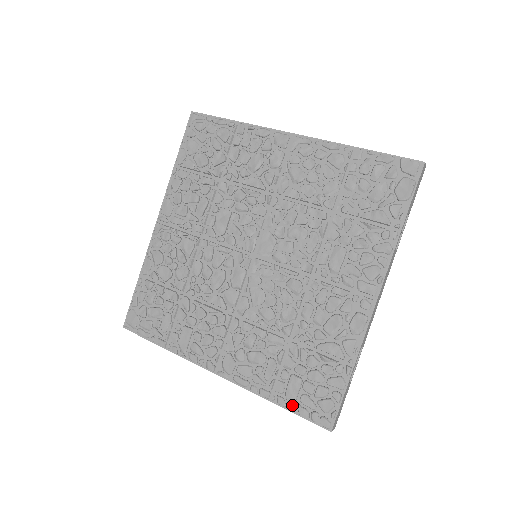
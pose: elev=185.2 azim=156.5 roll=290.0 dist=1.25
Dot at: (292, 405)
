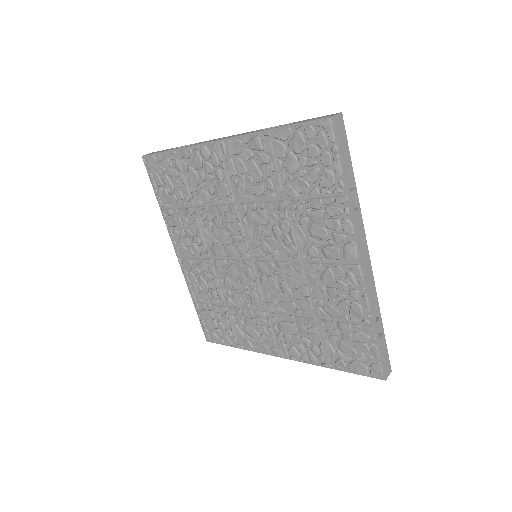
Dot at: (200, 316)
